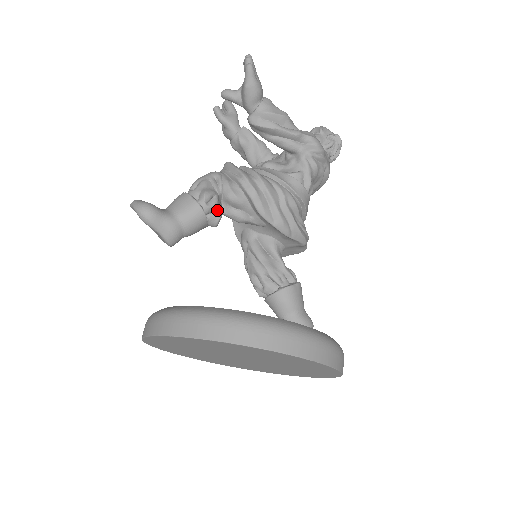
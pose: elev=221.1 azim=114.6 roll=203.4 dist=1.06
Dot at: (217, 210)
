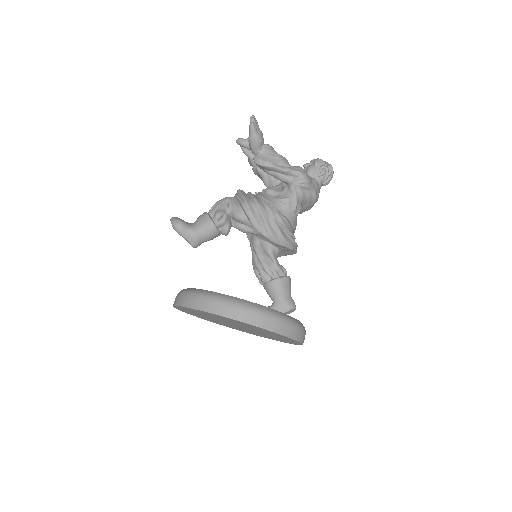
Dot at: (226, 225)
